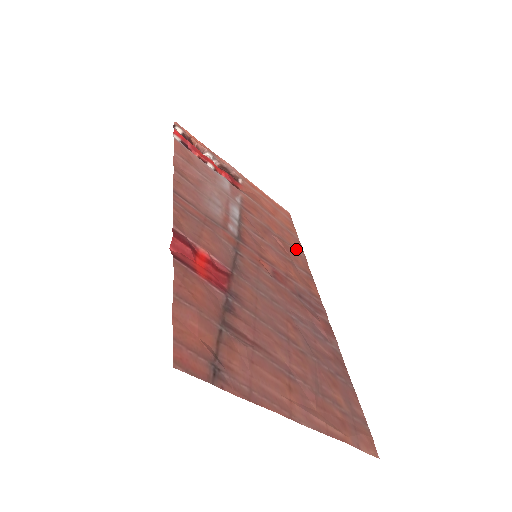
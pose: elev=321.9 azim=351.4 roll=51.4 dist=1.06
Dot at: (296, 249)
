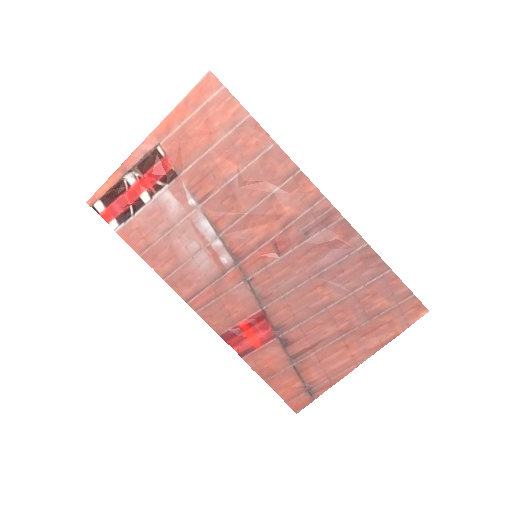
Dot at: (262, 151)
